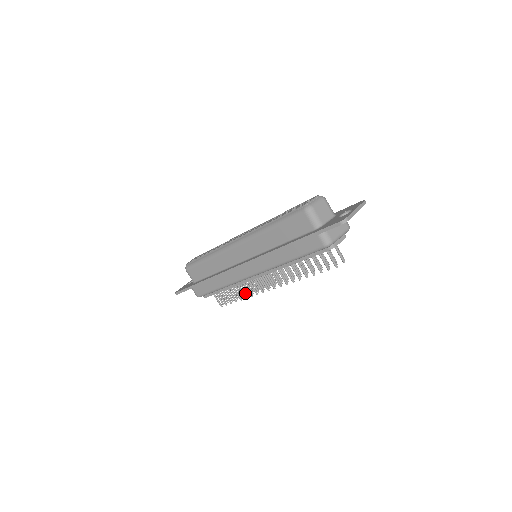
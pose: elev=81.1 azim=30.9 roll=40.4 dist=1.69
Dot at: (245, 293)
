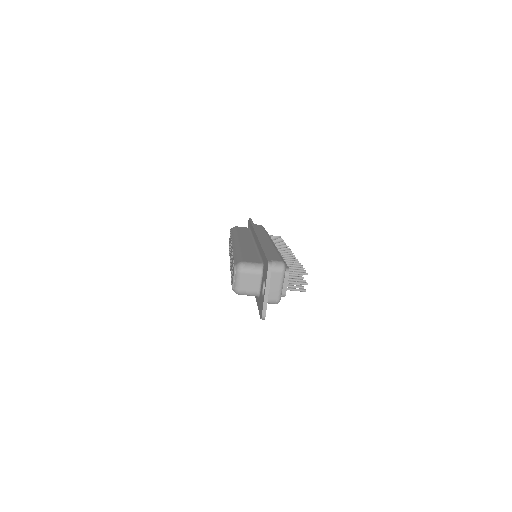
Dot at: occluded
